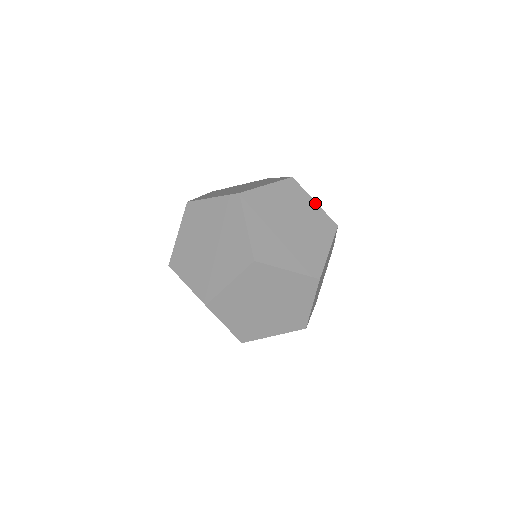
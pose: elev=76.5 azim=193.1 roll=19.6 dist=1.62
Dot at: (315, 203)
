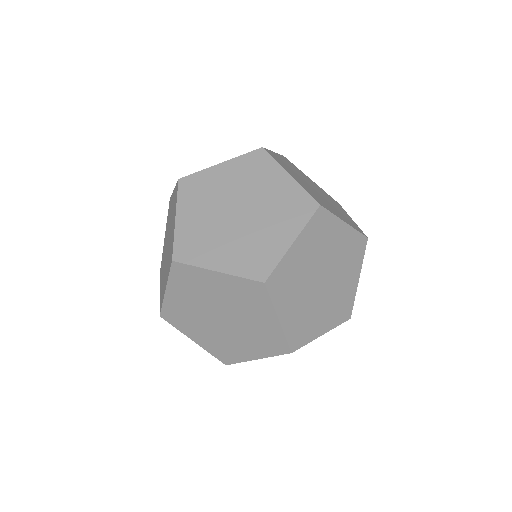
Dot at: (218, 274)
